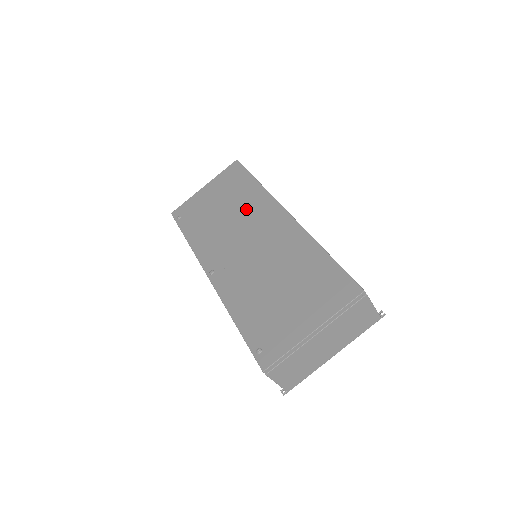
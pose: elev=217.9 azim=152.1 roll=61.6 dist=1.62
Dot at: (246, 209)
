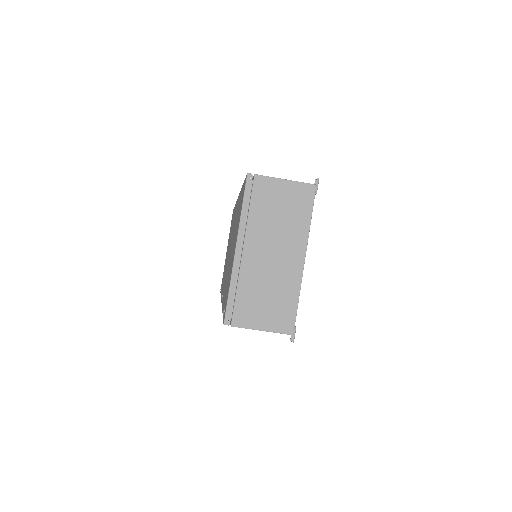
Dot at: (231, 230)
